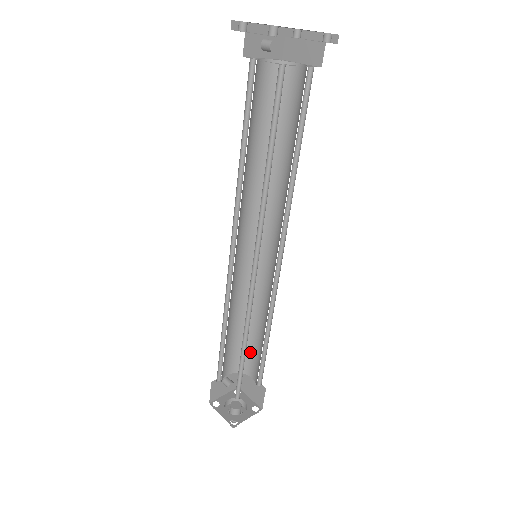
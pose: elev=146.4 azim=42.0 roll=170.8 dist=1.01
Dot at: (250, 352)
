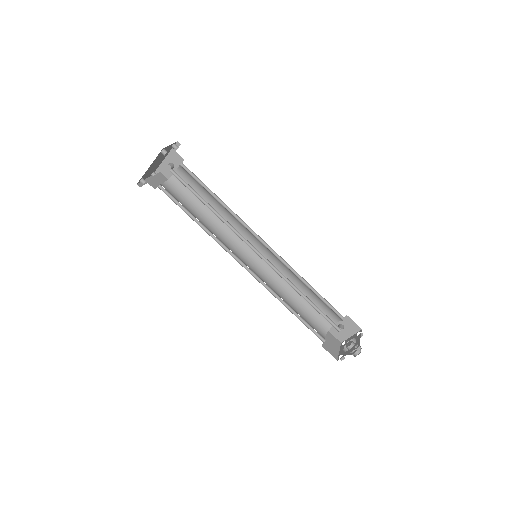
Dot at: occluded
